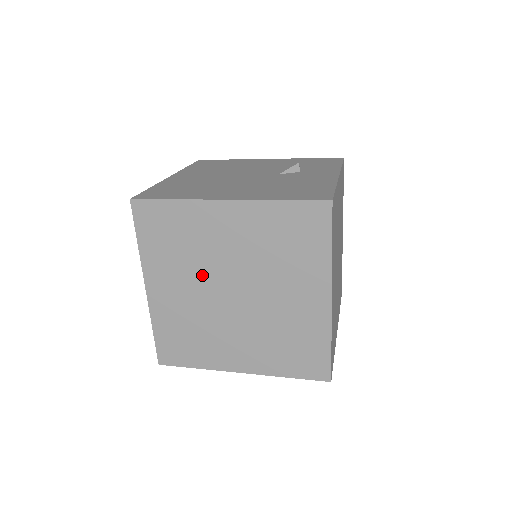
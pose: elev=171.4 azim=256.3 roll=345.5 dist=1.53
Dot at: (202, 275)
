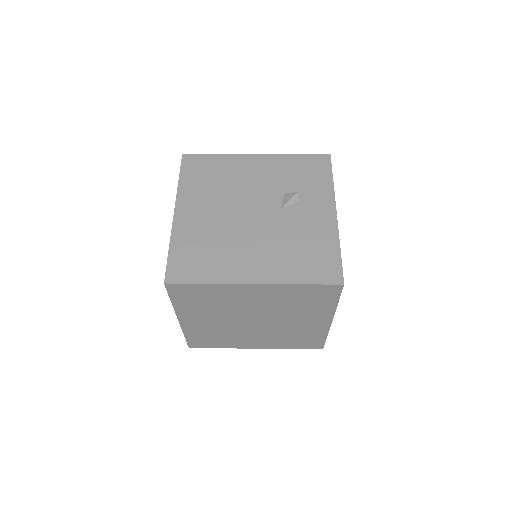
Dot at: (229, 314)
